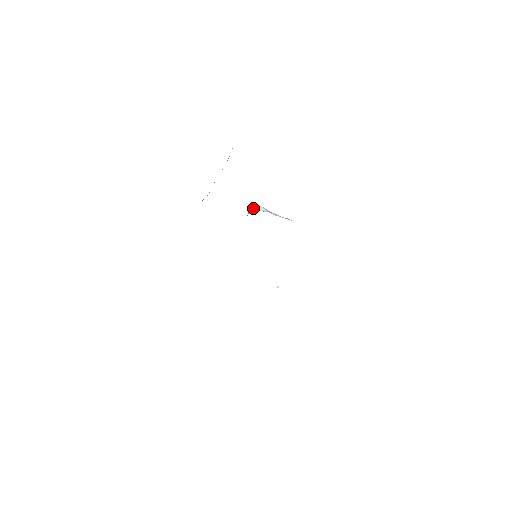
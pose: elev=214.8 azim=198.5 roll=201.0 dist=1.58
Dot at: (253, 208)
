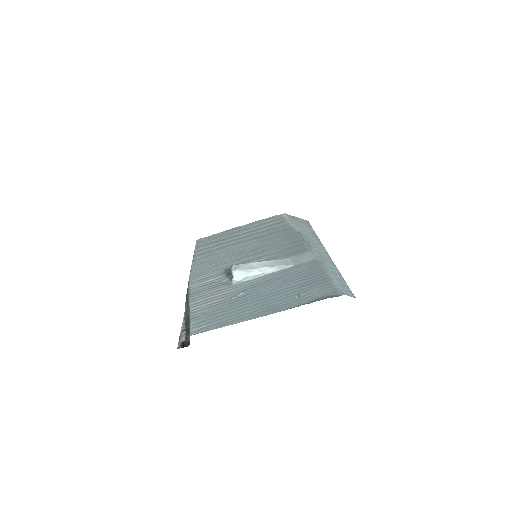
Dot at: (233, 279)
